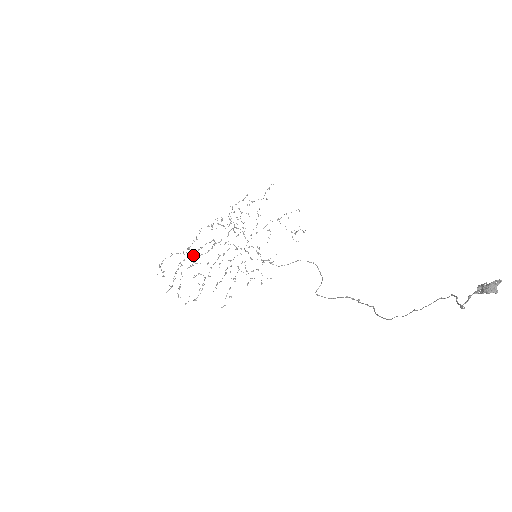
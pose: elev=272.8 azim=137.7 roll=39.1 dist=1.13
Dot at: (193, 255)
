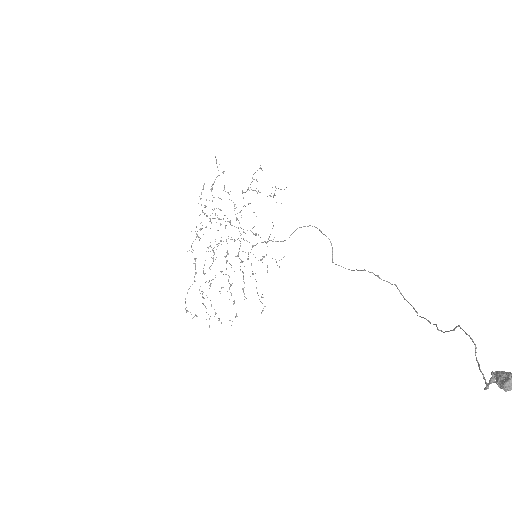
Dot at: (204, 274)
